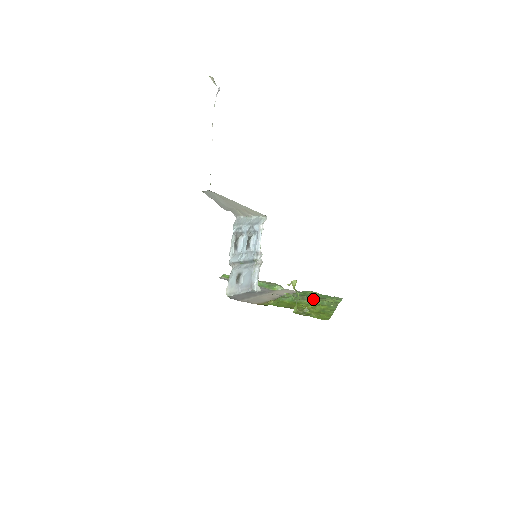
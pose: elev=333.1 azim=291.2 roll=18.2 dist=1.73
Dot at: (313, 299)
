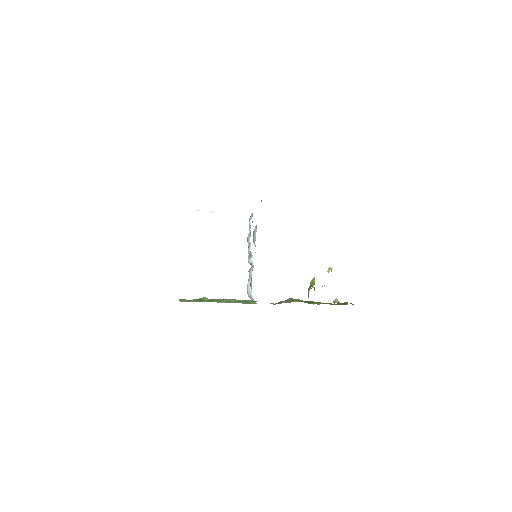
Dot at: occluded
